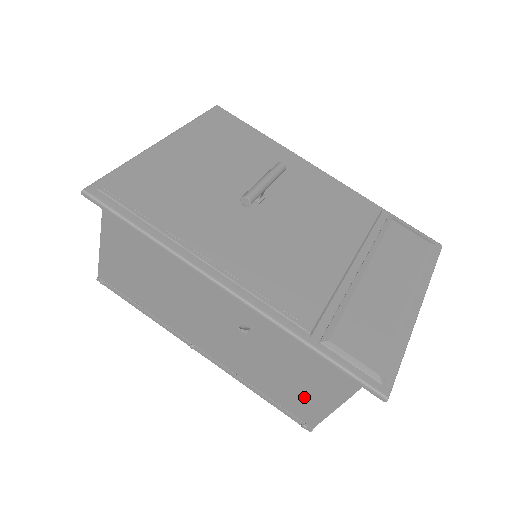
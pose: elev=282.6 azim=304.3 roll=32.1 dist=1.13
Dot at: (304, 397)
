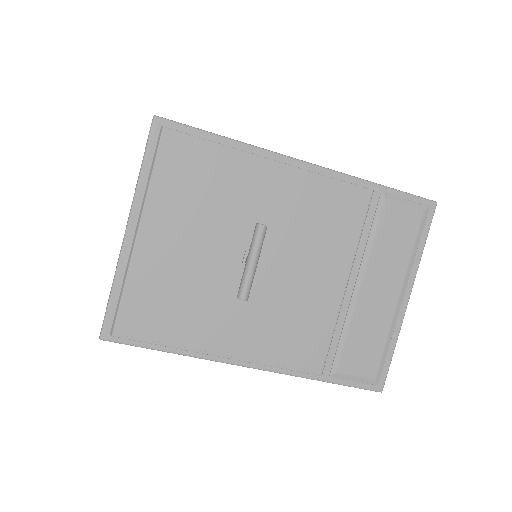
Dot at: occluded
